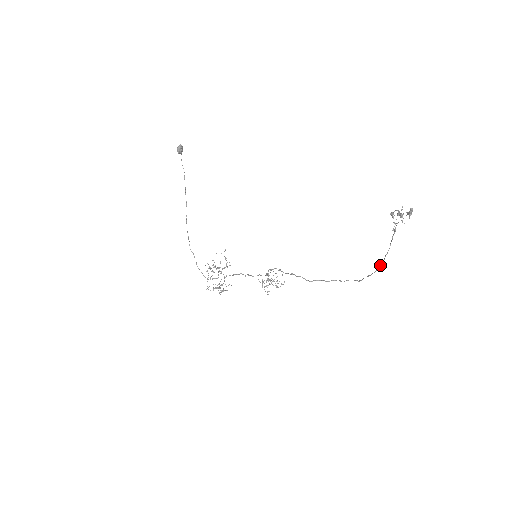
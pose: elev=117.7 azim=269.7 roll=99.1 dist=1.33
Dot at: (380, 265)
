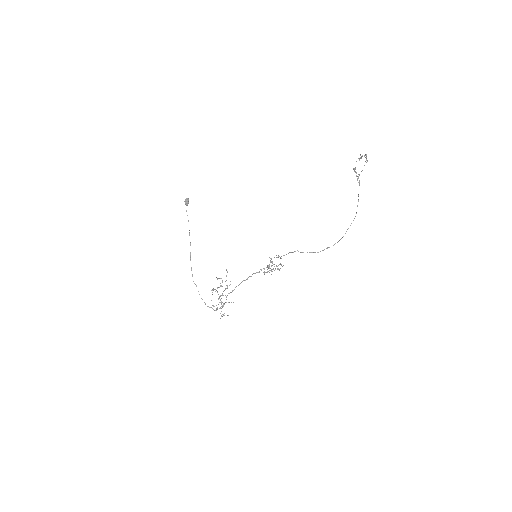
Dot at: (355, 216)
